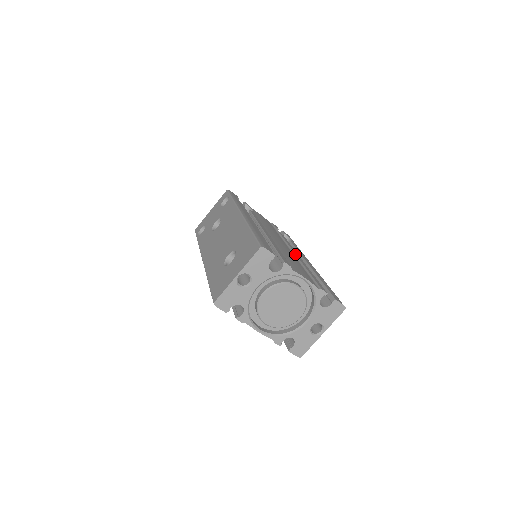
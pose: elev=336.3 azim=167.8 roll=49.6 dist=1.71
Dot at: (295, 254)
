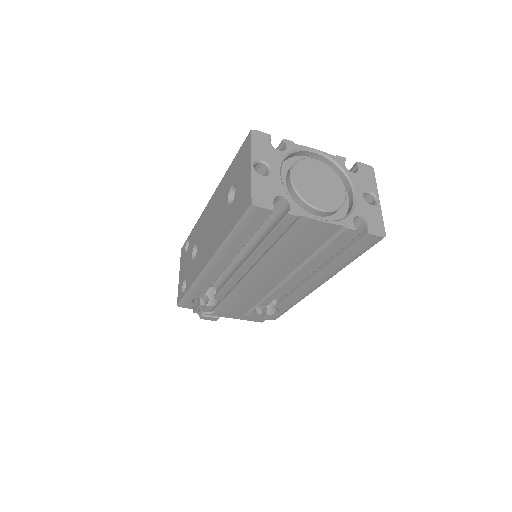
Dot at: occluded
